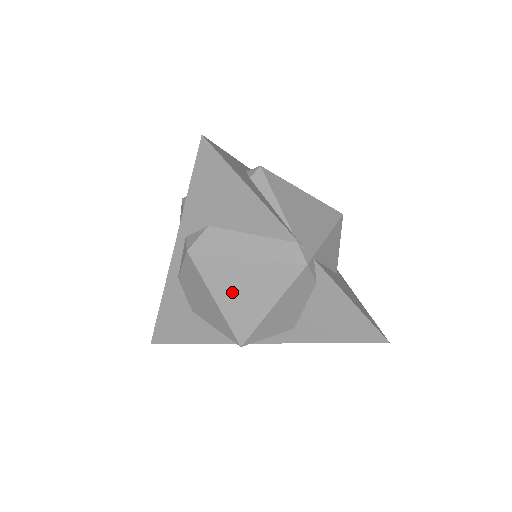
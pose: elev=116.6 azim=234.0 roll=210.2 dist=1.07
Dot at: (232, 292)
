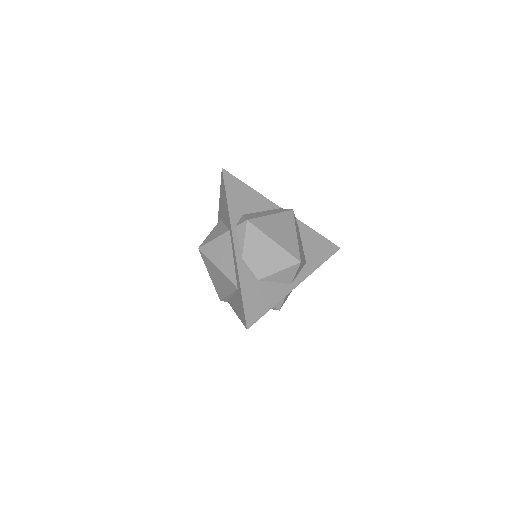
Dot at: (277, 234)
